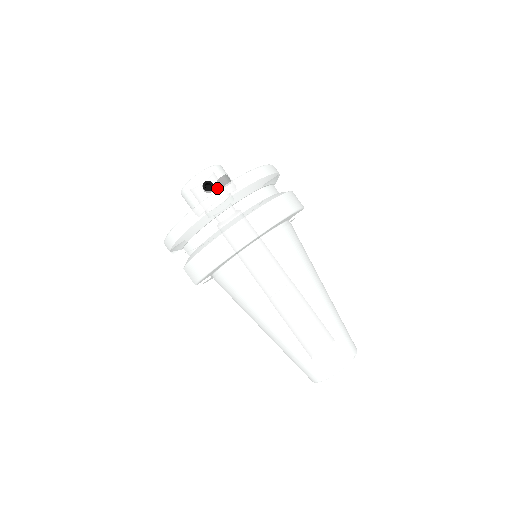
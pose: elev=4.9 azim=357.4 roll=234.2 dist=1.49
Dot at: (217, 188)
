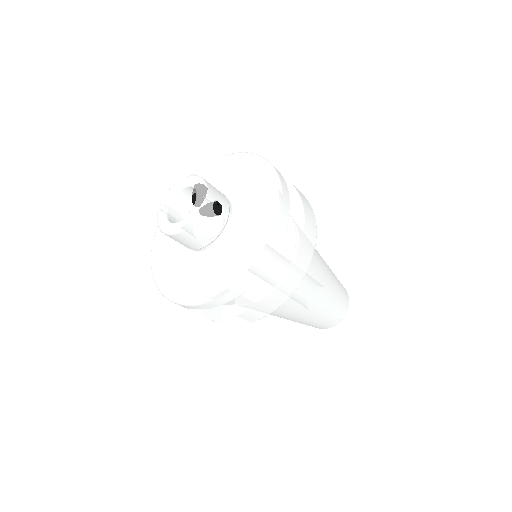
Dot at: (226, 206)
